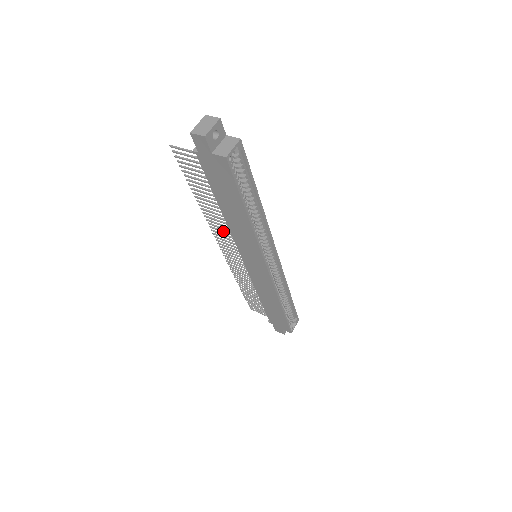
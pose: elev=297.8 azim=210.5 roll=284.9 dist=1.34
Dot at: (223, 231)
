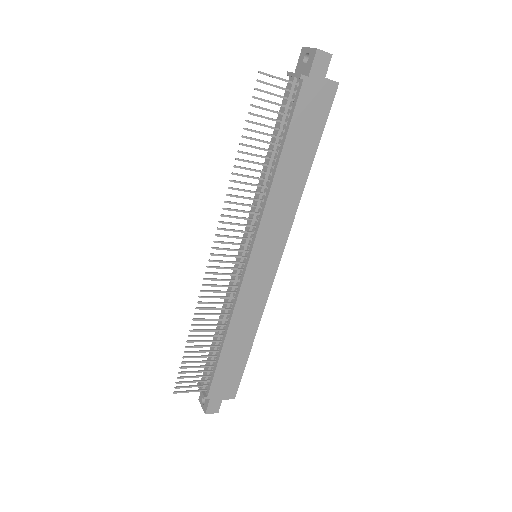
Dot at: (241, 217)
